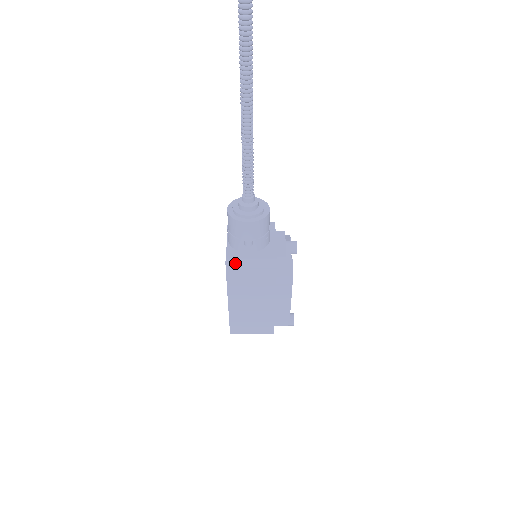
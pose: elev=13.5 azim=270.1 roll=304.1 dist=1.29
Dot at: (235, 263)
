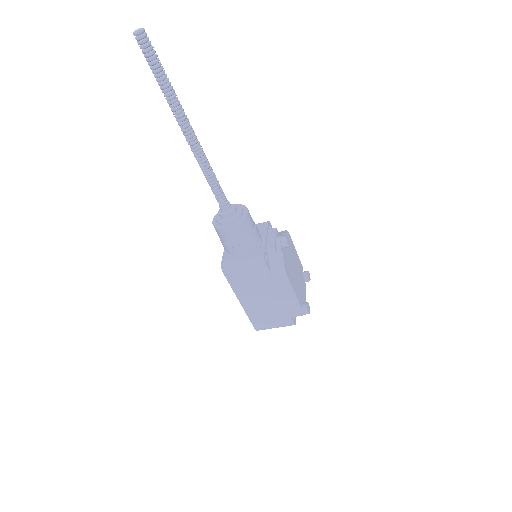
Dot at: (229, 266)
